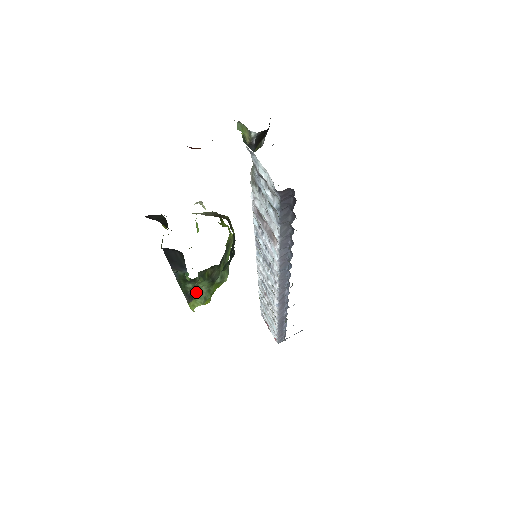
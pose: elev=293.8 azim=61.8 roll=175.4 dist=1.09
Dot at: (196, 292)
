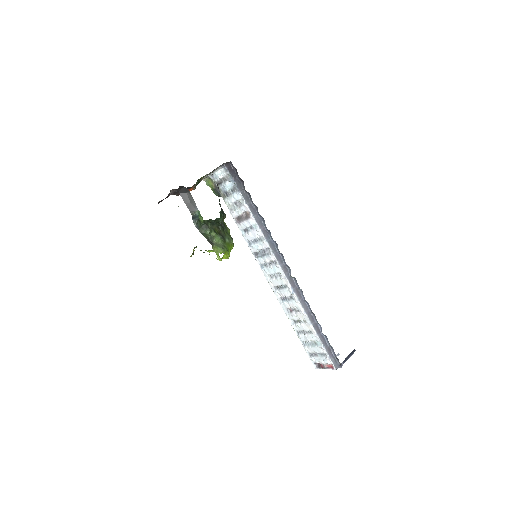
Dot at: (215, 244)
